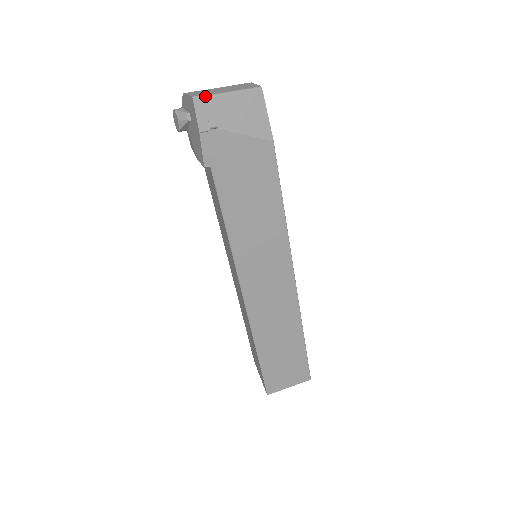
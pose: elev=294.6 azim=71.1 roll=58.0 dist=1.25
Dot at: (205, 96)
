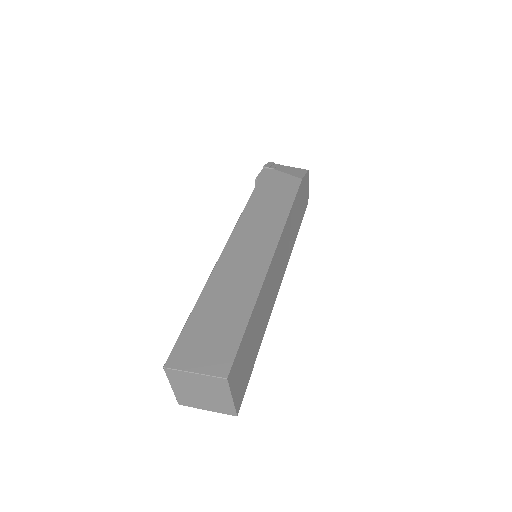
Dot at: (276, 164)
